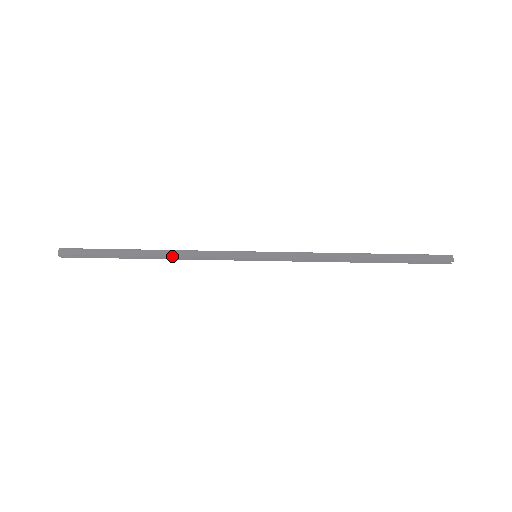
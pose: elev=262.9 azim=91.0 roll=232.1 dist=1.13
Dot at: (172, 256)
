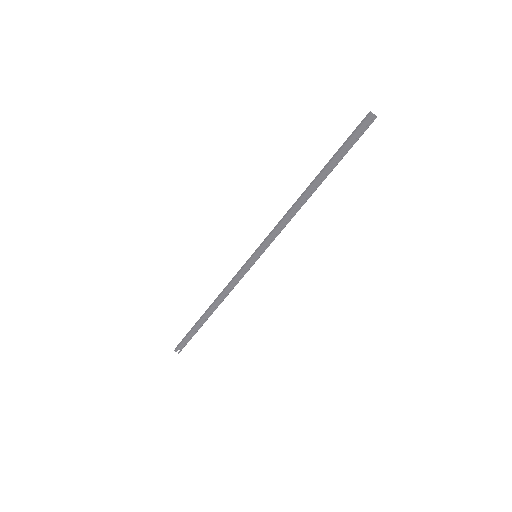
Dot at: (217, 301)
